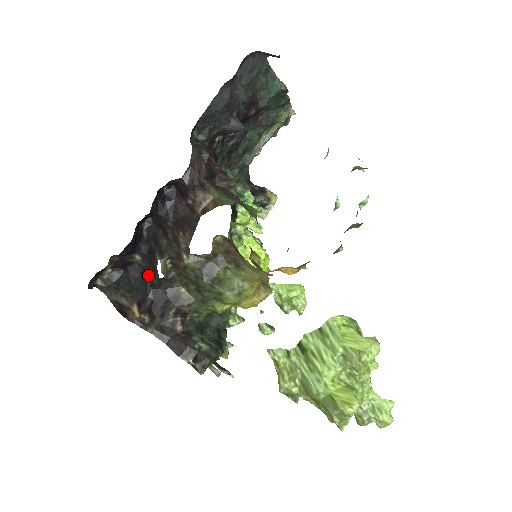
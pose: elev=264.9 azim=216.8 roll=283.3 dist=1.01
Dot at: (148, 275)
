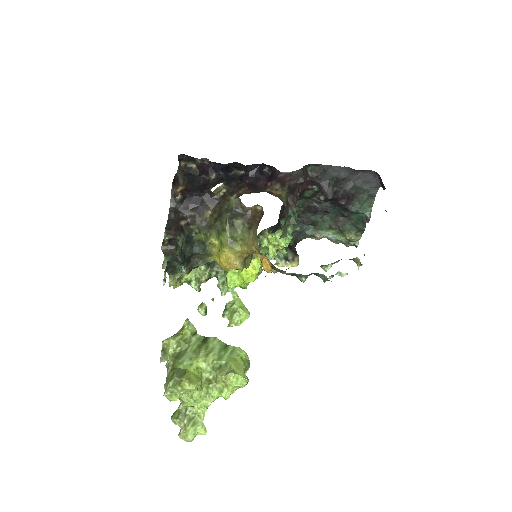
Dot at: (207, 187)
